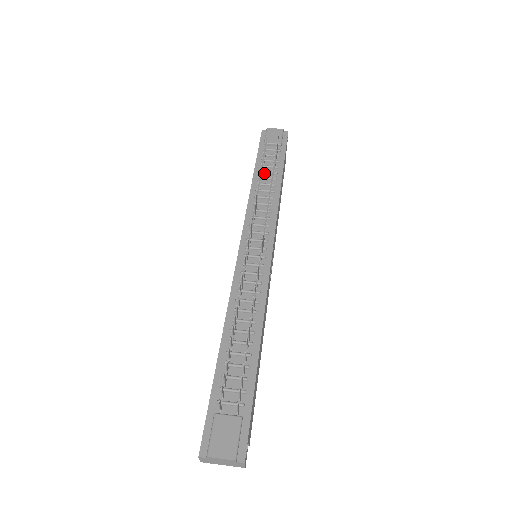
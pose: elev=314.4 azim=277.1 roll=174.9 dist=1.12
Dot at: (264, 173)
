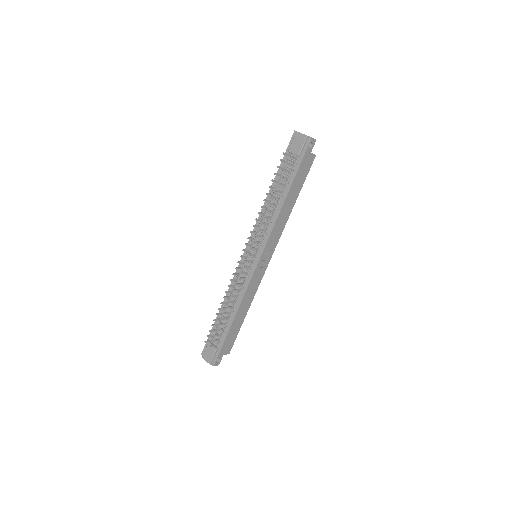
Dot at: (278, 187)
